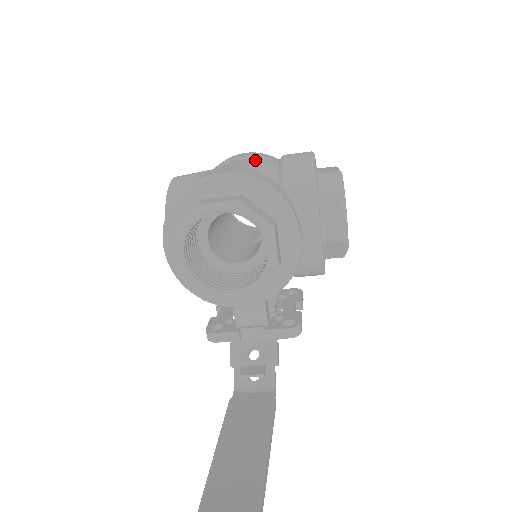
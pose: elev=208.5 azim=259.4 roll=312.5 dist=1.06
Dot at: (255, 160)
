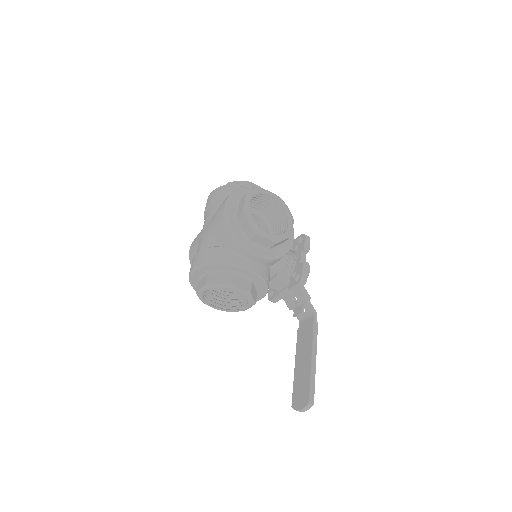
Dot at: (214, 207)
